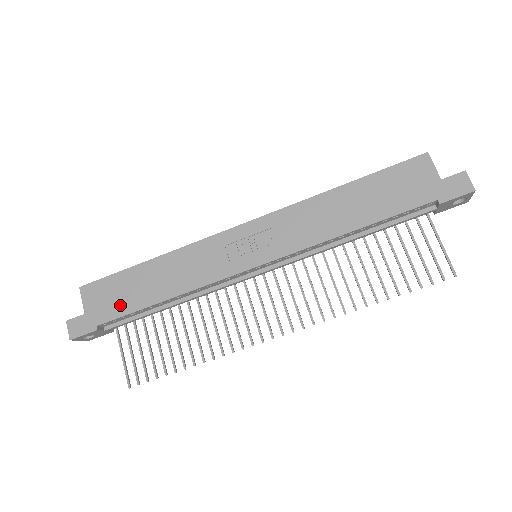
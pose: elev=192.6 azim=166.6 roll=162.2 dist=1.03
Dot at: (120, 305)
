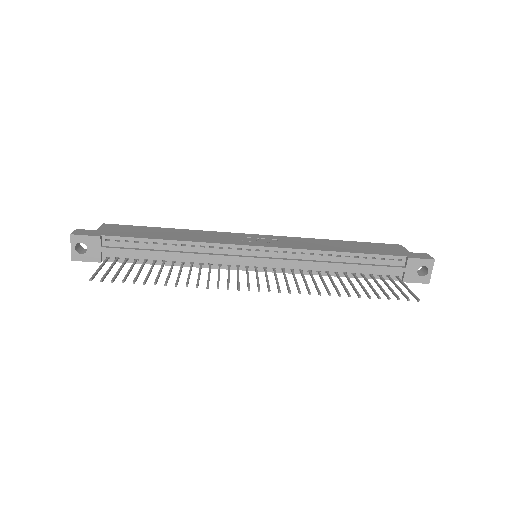
Dot at: (131, 234)
